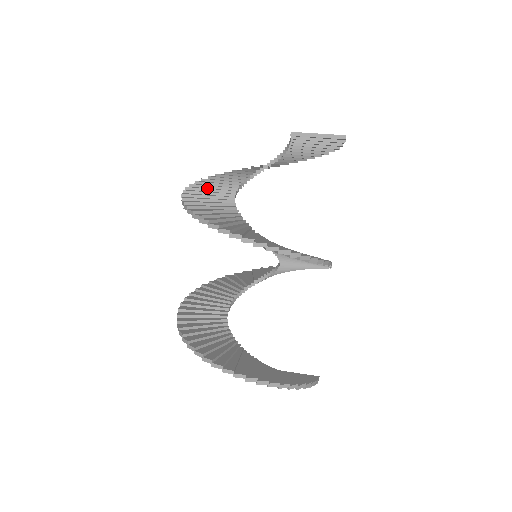
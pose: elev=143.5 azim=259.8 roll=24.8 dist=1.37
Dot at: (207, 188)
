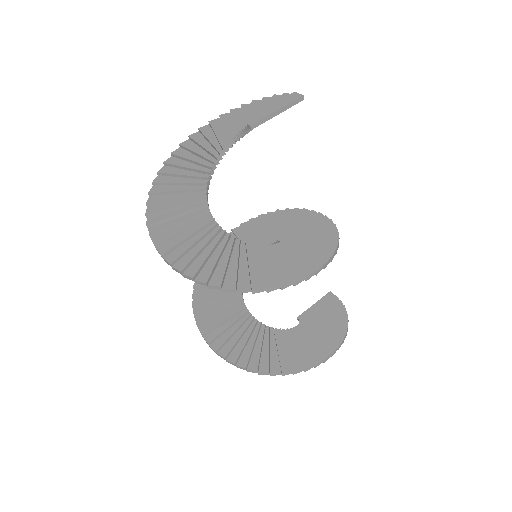
Dot at: (180, 237)
